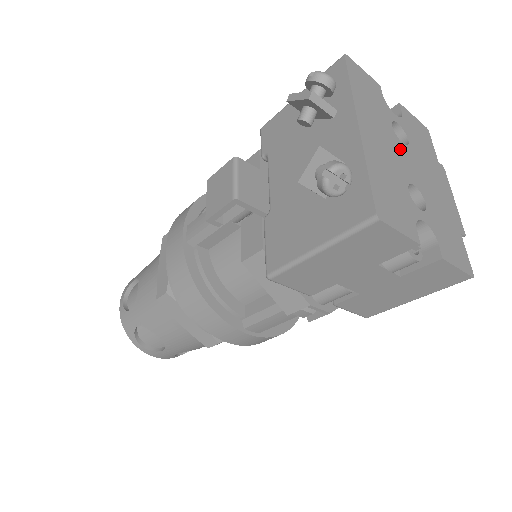
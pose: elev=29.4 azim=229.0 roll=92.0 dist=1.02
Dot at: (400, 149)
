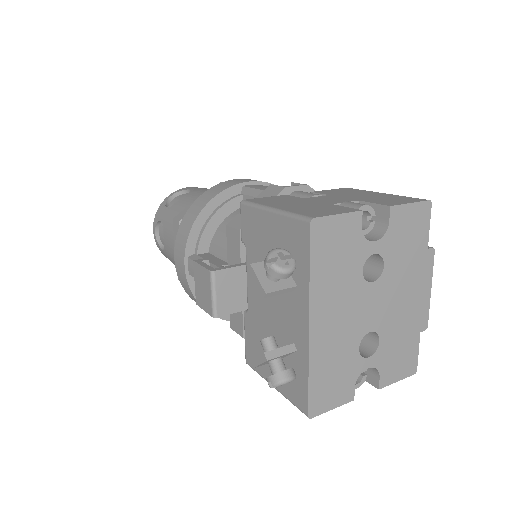
Dot at: (365, 297)
